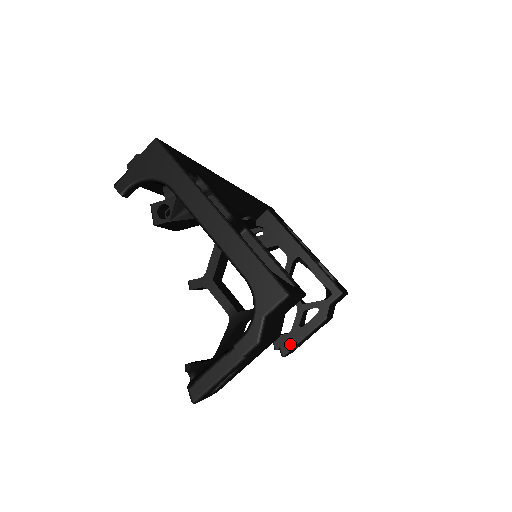
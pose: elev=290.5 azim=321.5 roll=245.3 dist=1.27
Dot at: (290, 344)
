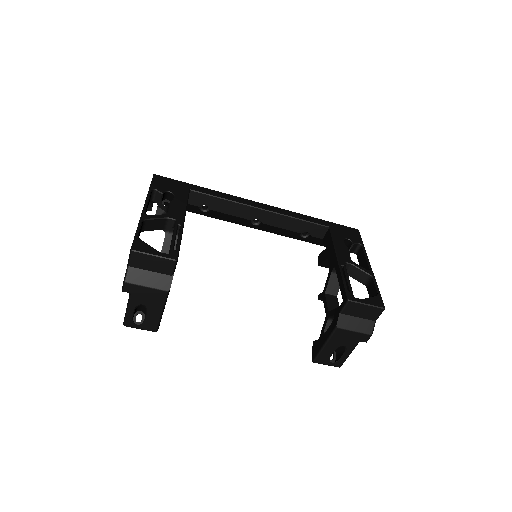
Dot at: (317, 350)
